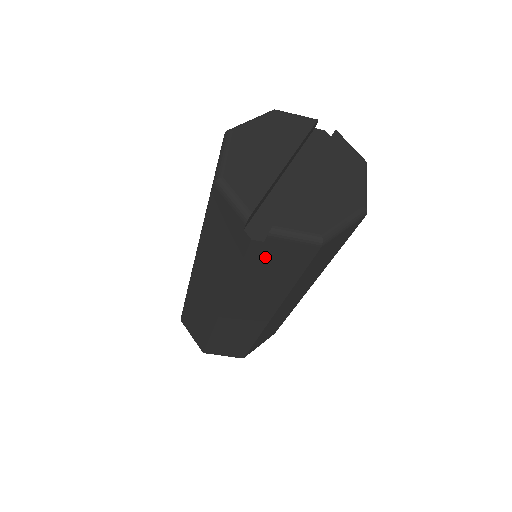
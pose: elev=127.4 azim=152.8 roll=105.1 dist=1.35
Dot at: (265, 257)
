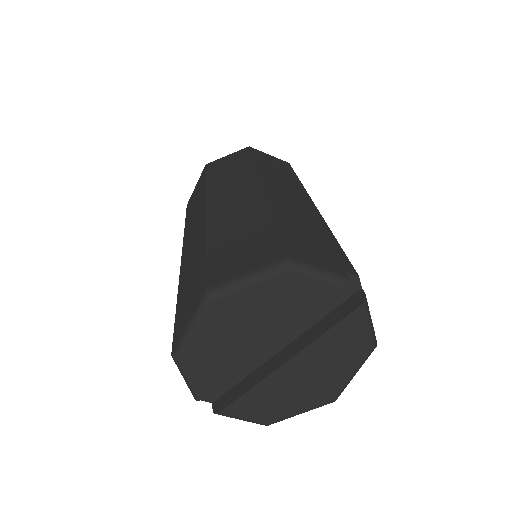
Dot at: occluded
